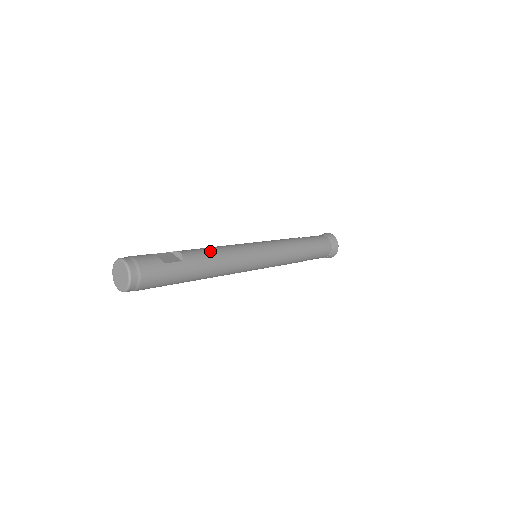
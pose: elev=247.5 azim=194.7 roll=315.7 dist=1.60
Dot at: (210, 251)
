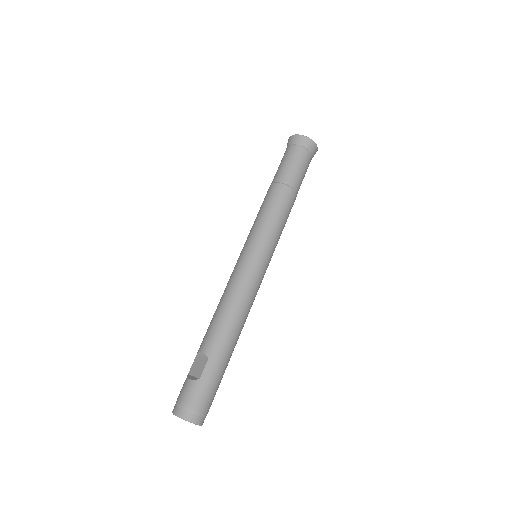
Dot at: (218, 318)
